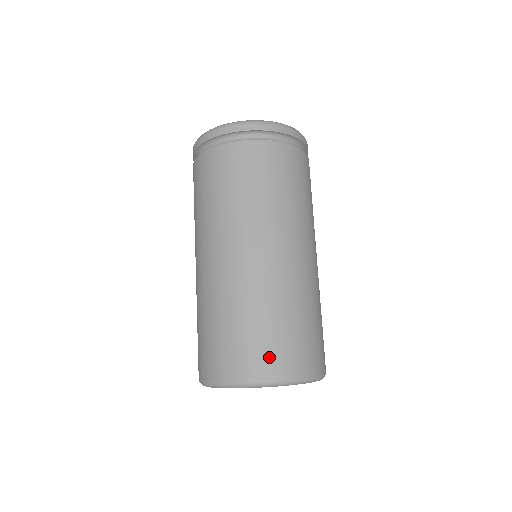
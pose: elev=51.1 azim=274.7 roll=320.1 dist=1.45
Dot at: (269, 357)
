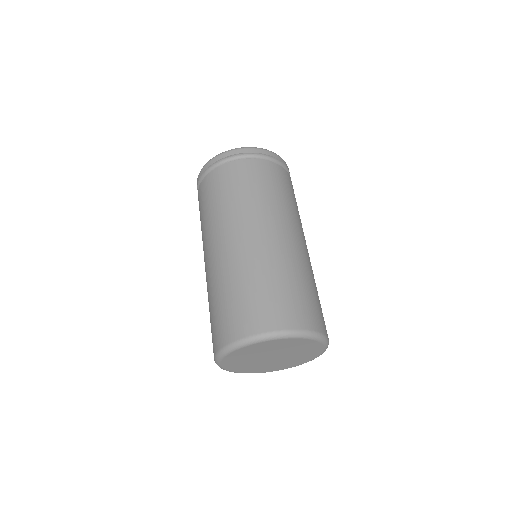
Dot at: (273, 313)
